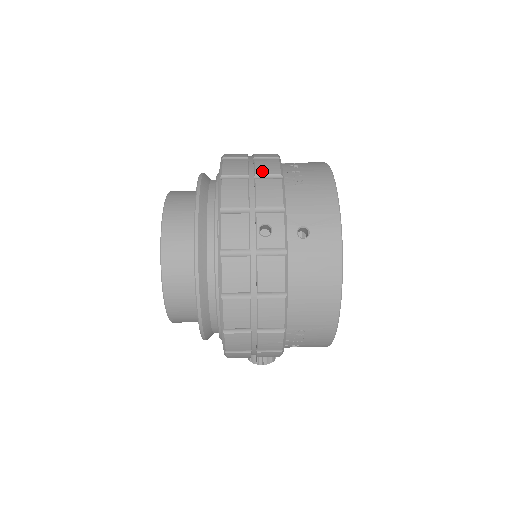
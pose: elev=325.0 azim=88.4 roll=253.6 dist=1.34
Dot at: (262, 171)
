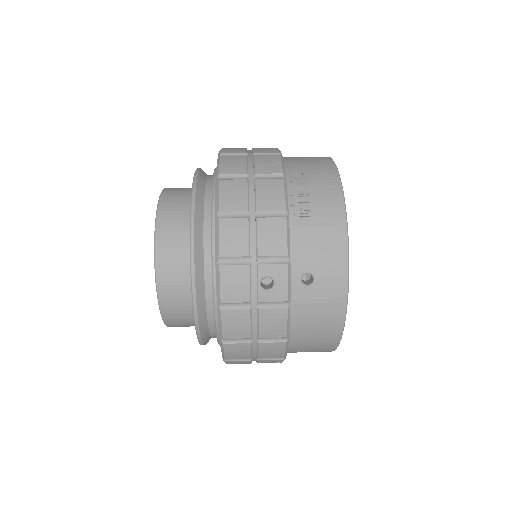
Dot at: (264, 204)
